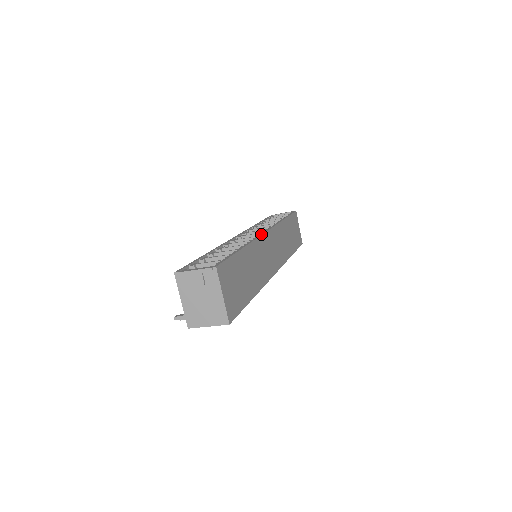
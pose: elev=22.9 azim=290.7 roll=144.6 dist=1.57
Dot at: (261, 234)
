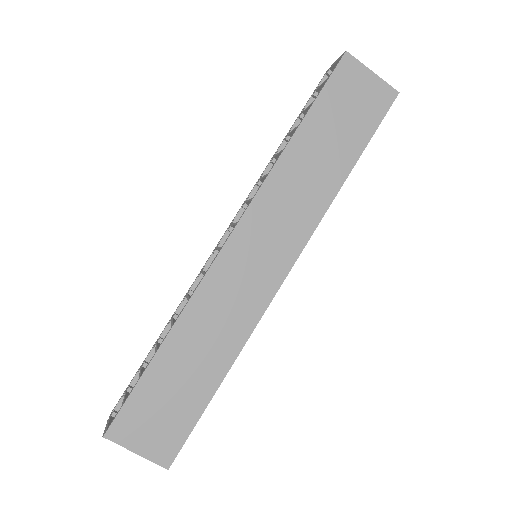
Dot at: occluded
